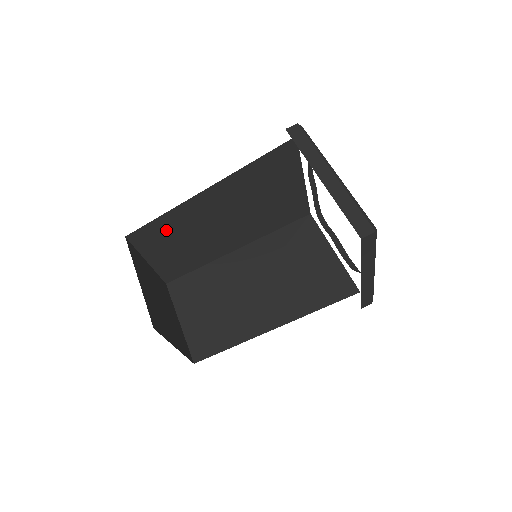
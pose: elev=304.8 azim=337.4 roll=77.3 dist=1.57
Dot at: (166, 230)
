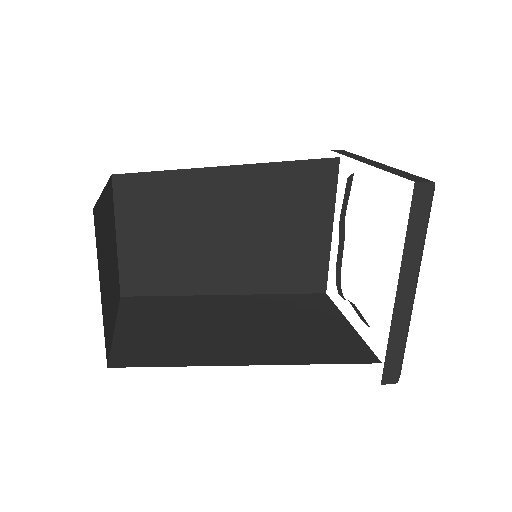
Dot at: (160, 199)
